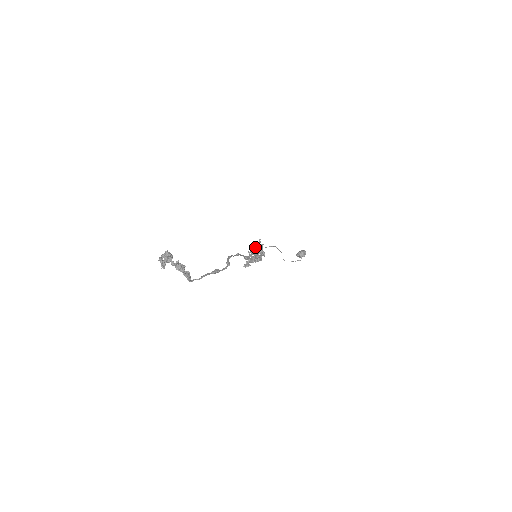
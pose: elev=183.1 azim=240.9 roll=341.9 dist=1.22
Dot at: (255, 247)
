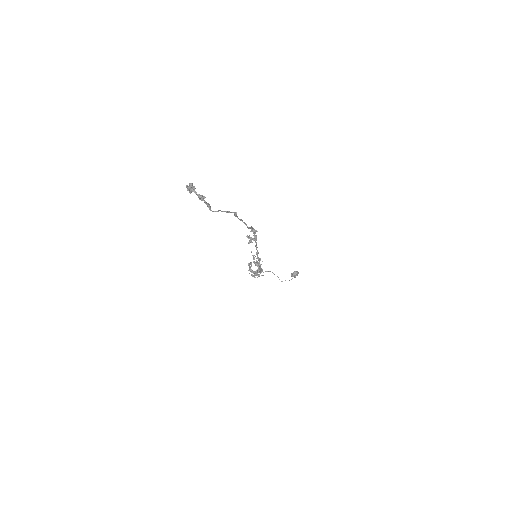
Dot at: (253, 229)
